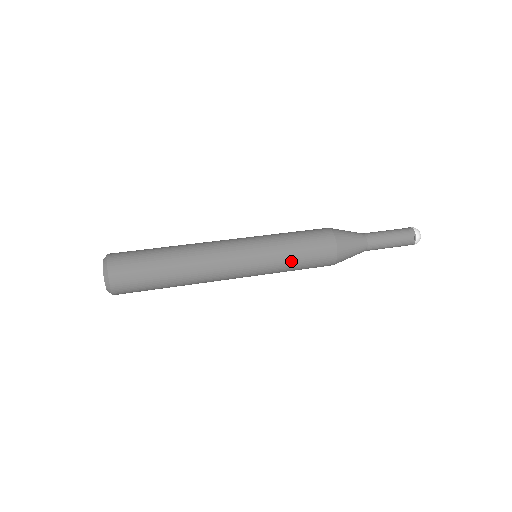
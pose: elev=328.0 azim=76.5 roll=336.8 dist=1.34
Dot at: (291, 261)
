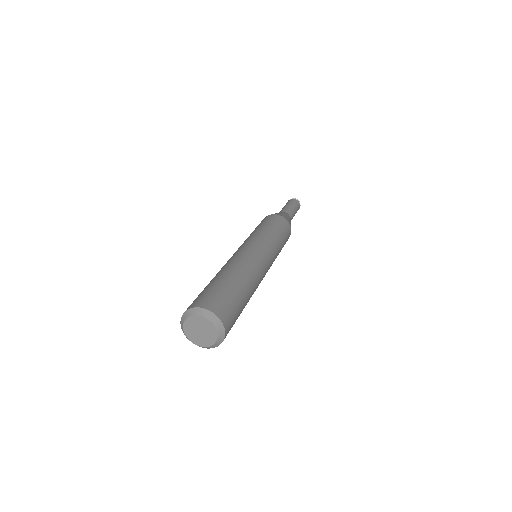
Dot at: occluded
